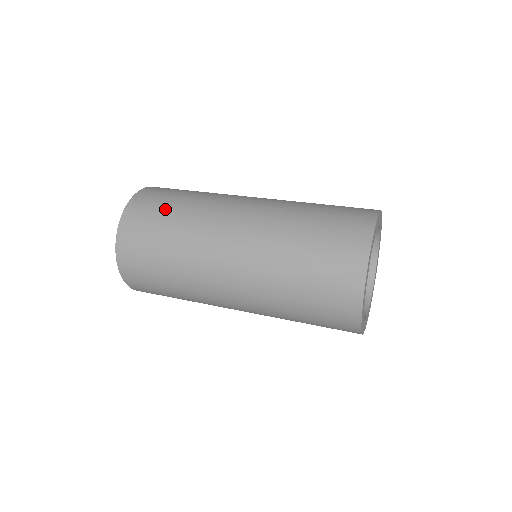
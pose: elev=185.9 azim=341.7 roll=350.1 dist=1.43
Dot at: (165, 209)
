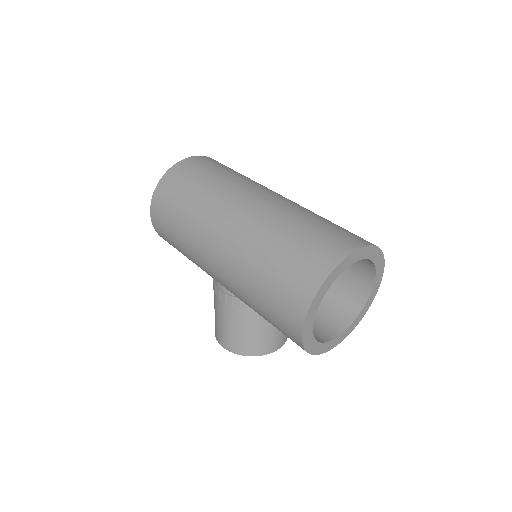
Dot at: occluded
